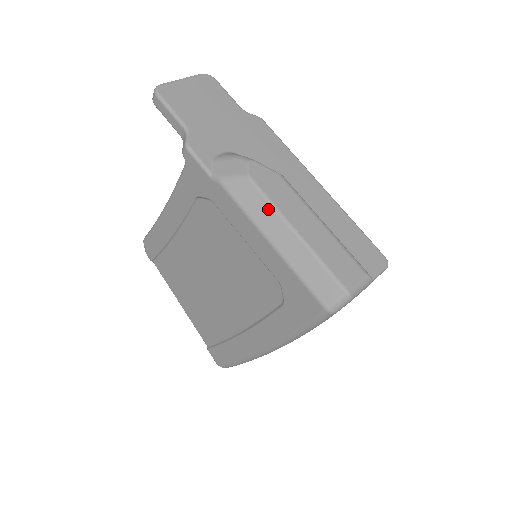
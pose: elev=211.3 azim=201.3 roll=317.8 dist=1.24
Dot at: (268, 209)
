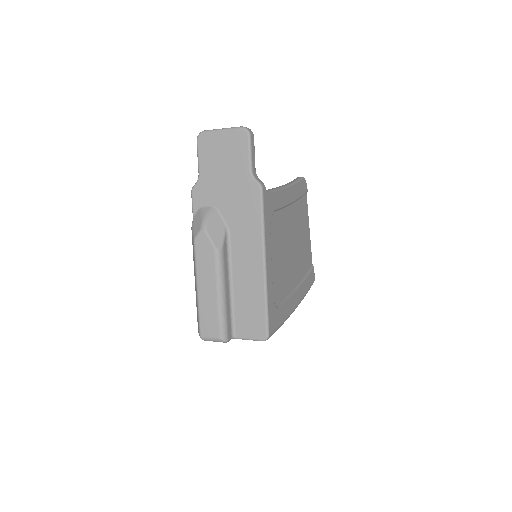
Dot at: (195, 265)
